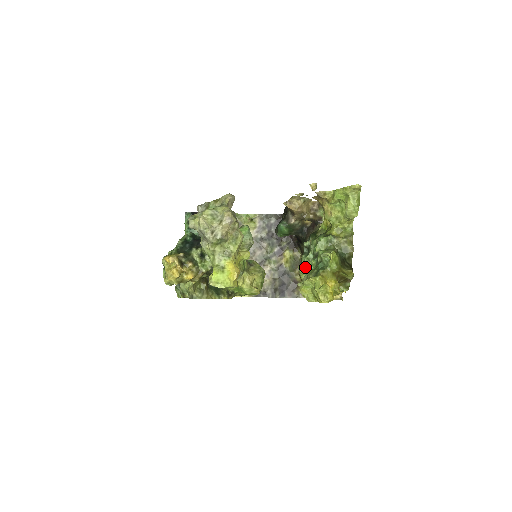
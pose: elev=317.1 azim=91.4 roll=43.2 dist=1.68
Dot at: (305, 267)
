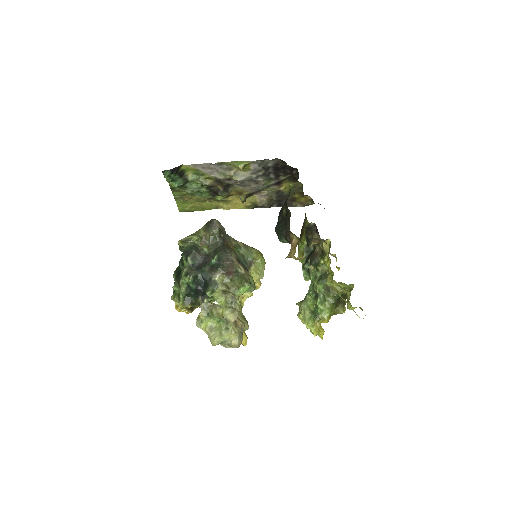
Dot at: occluded
